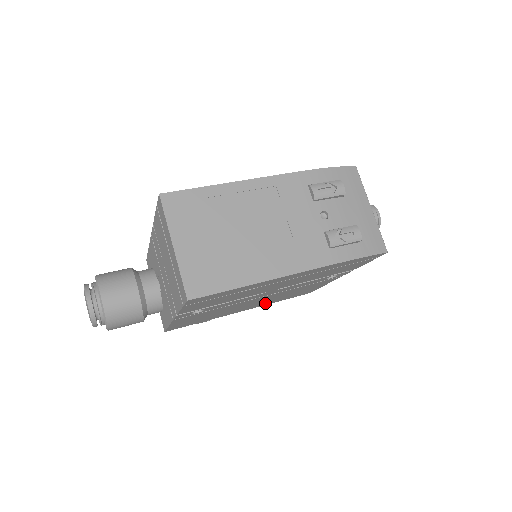
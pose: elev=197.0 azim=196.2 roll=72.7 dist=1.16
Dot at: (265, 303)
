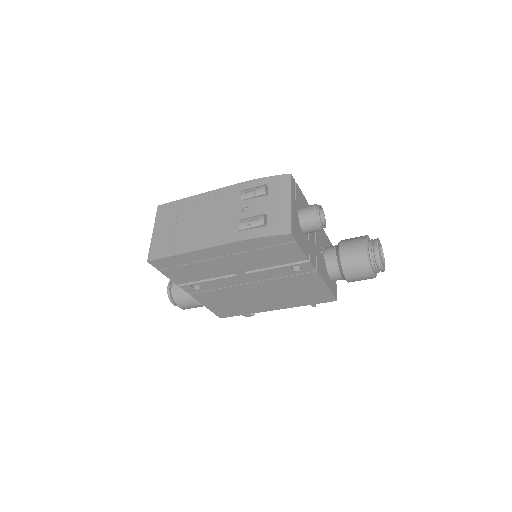
Dot at: (287, 302)
